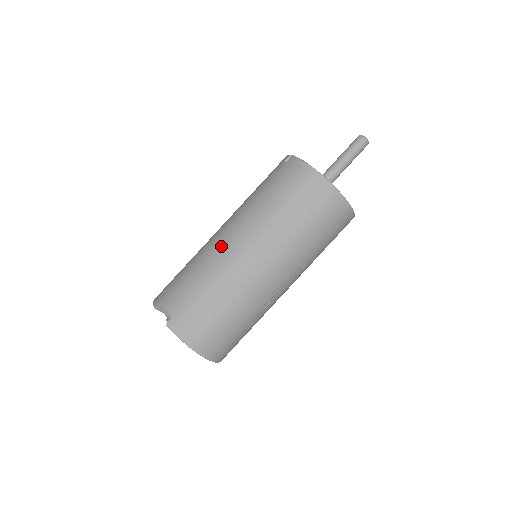
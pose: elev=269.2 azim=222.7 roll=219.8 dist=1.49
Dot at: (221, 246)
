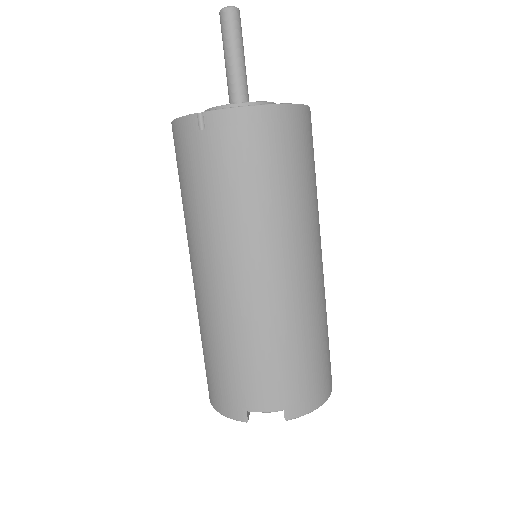
Dot at: (249, 295)
